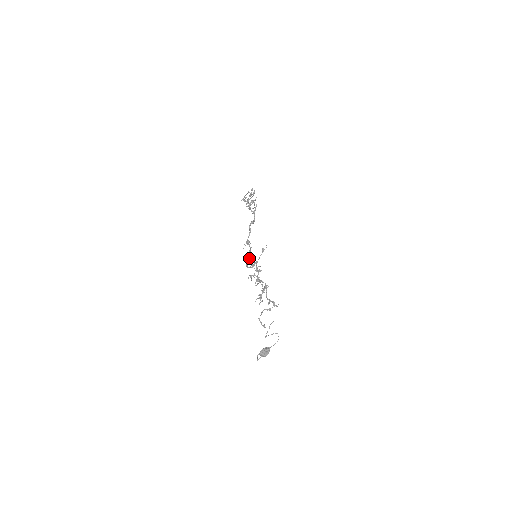
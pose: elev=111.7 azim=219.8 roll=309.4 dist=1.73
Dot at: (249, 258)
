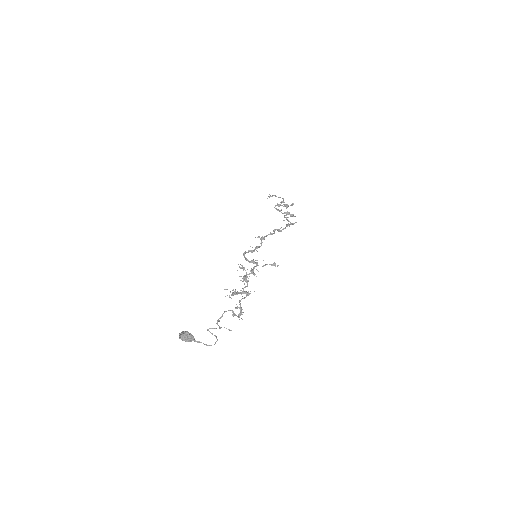
Dot at: (253, 251)
